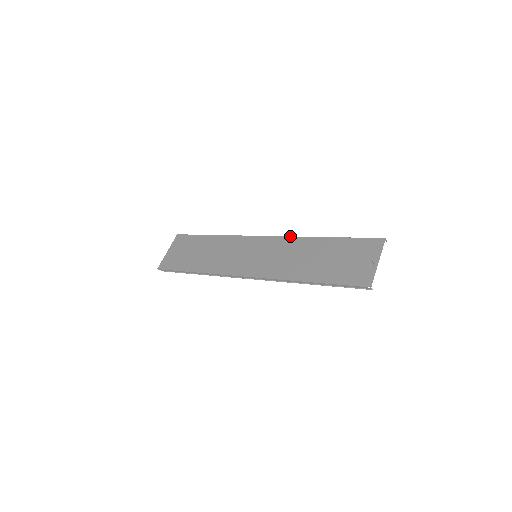
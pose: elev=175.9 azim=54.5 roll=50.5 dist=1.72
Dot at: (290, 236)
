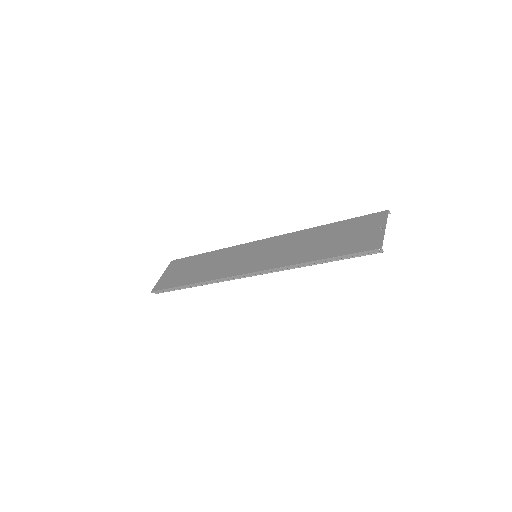
Dot at: occluded
